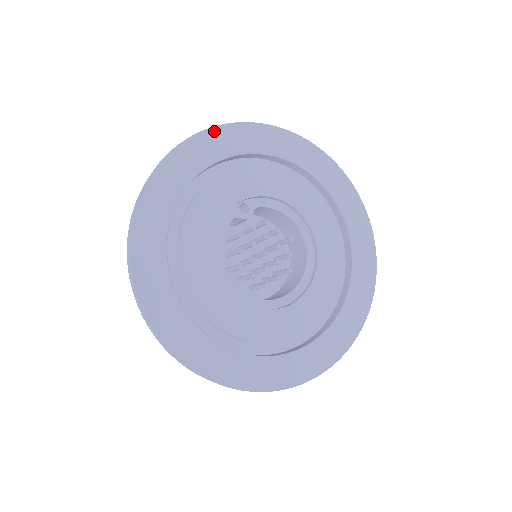
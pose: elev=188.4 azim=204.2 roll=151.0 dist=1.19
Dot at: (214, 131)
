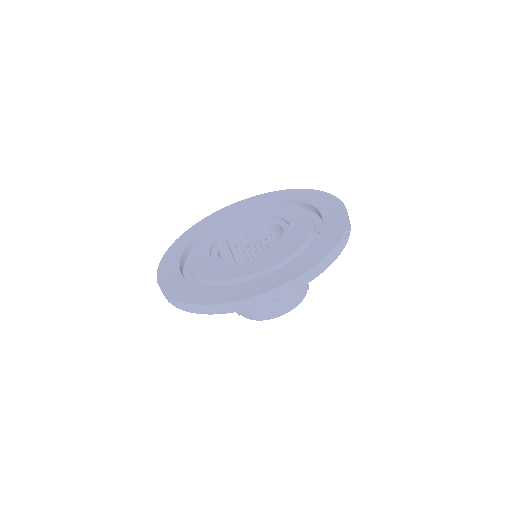
Dot at: (175, 244)
